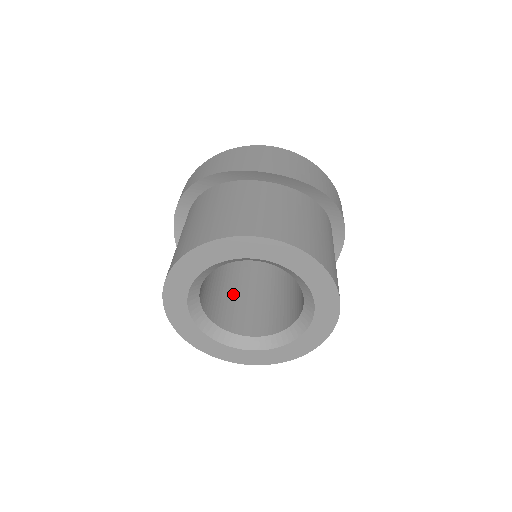
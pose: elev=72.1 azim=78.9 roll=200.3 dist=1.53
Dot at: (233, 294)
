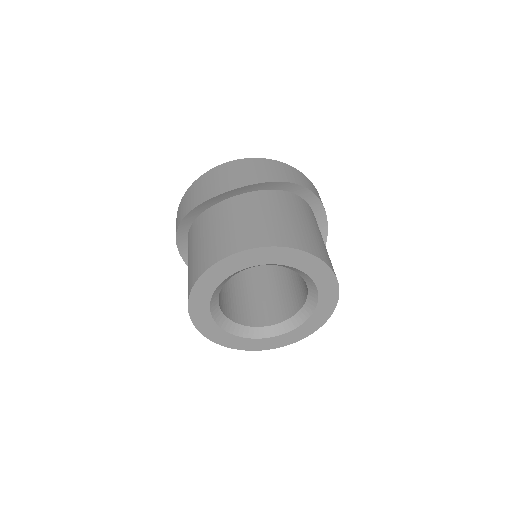
Dot at: (258, 293)
